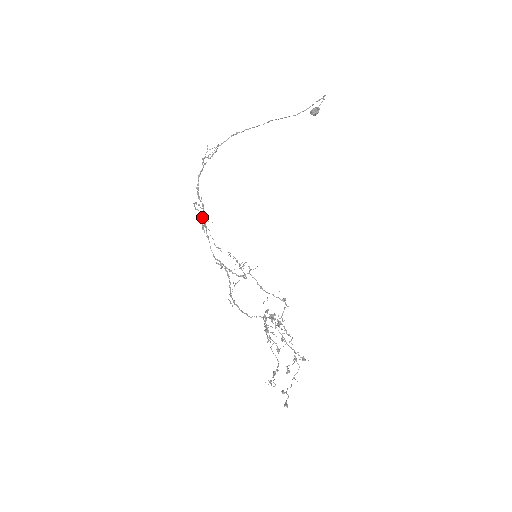
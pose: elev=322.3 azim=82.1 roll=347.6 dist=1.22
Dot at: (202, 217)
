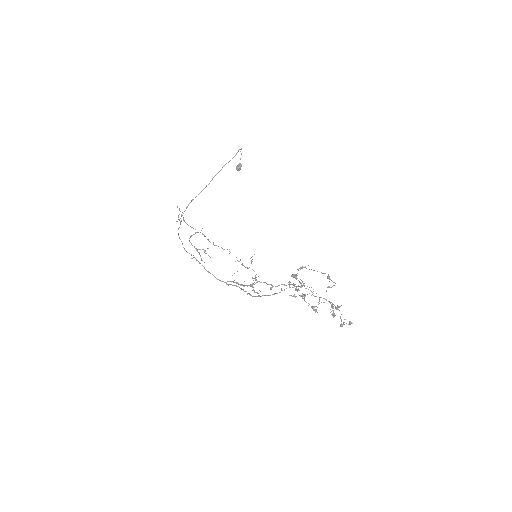
Dot at: (199, 252)
